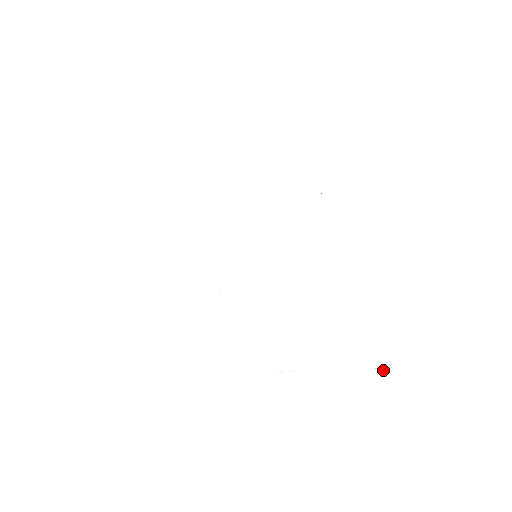
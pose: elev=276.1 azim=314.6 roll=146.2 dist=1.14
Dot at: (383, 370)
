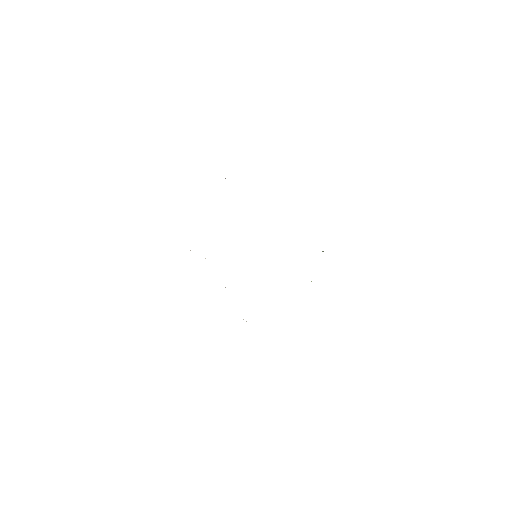
Dot at: occluded
